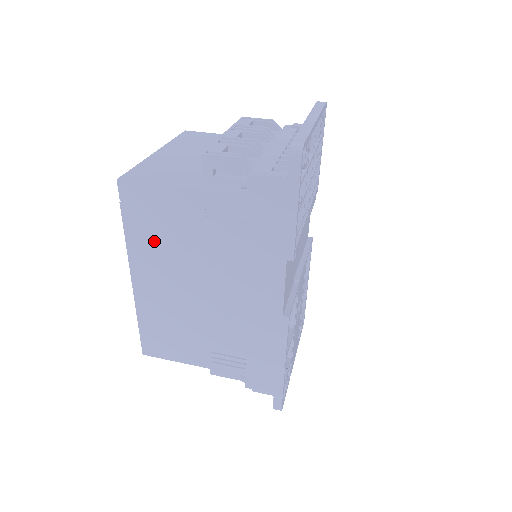
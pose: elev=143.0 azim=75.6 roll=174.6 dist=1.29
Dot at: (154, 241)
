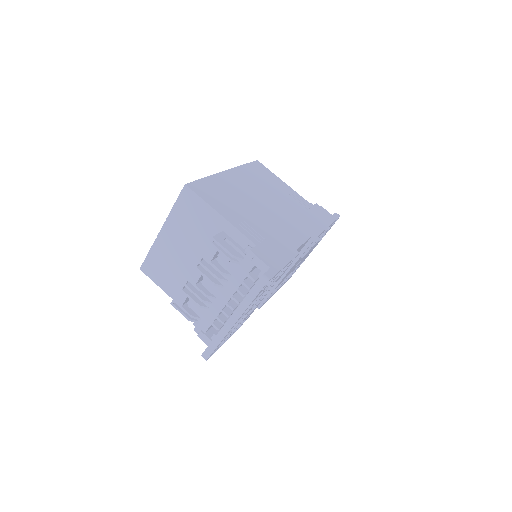
Dot at: occluded
